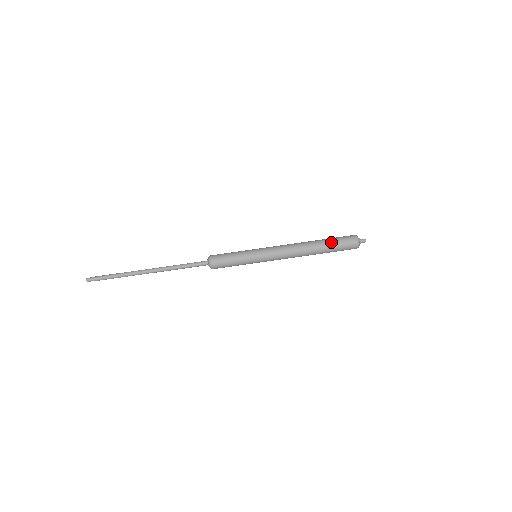
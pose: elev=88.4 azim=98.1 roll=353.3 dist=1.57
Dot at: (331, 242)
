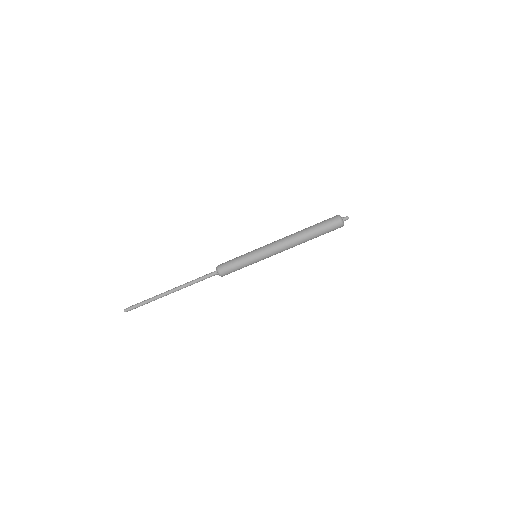
Dot at: (318, 229)
